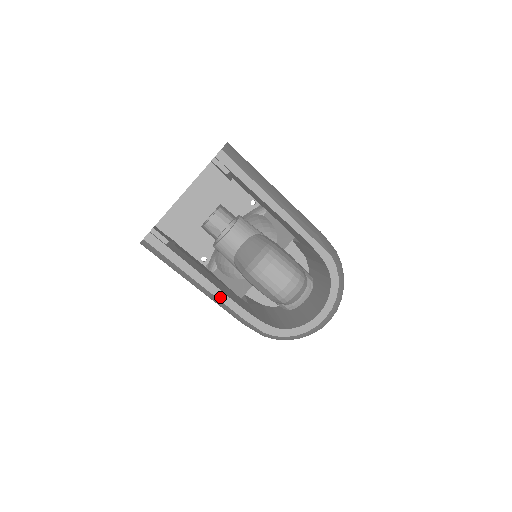
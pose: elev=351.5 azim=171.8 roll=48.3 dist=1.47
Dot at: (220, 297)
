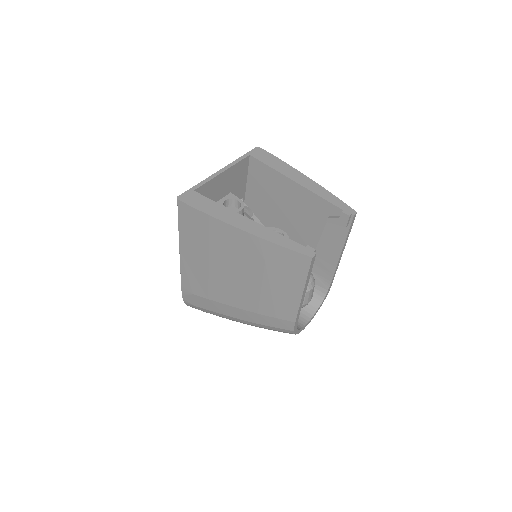
Dot at: (301, 305)
